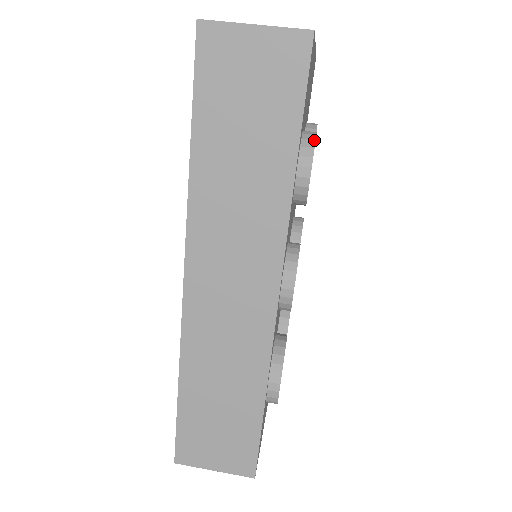
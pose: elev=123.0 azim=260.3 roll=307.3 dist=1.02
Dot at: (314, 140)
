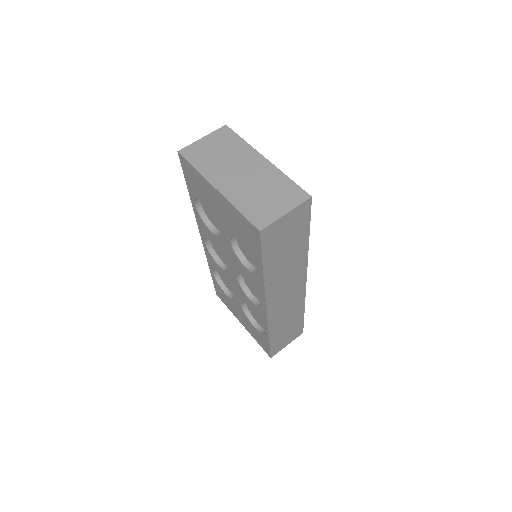
Dot at: occluded
